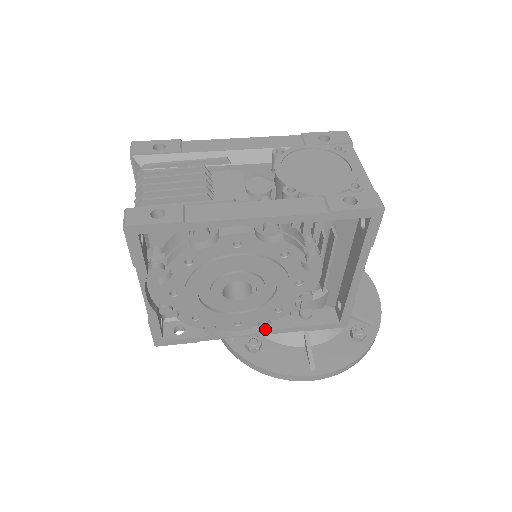
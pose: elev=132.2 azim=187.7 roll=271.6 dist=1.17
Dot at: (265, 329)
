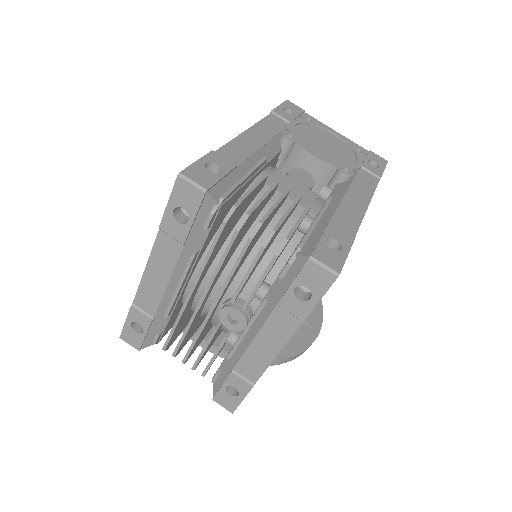
Dot at: occluded
